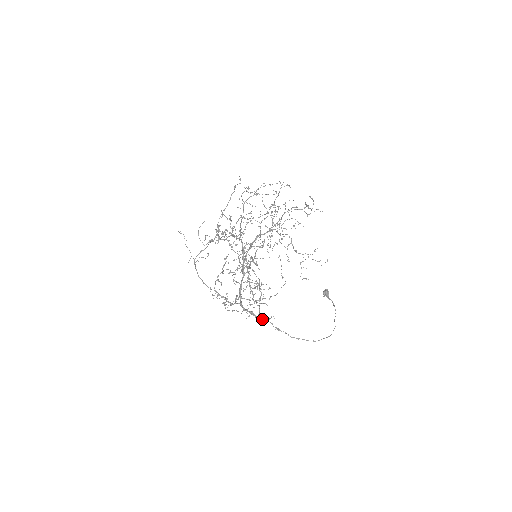
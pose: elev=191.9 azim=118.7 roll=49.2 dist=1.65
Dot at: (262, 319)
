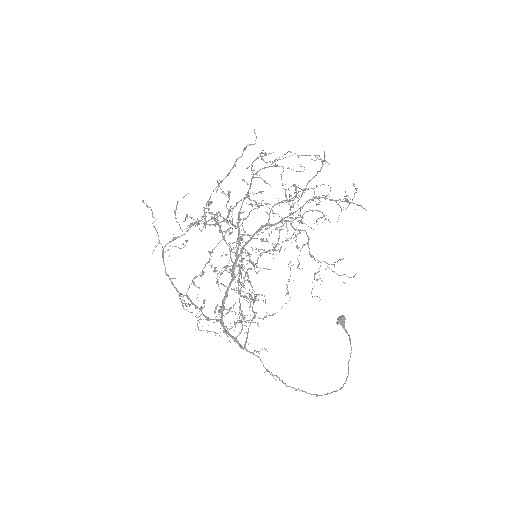
Dot at: (249, 352)
